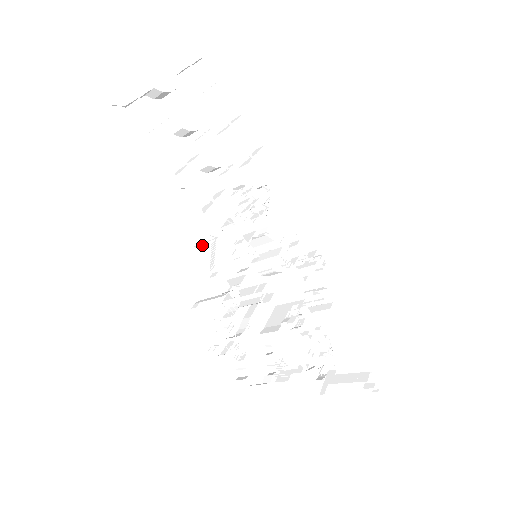
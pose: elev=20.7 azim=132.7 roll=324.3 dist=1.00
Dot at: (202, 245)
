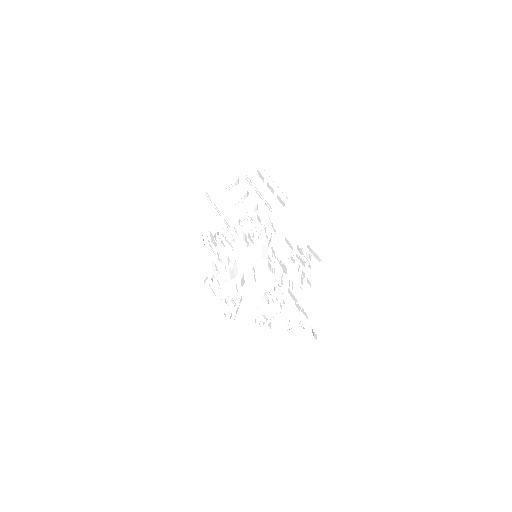
Dot at: occluded
